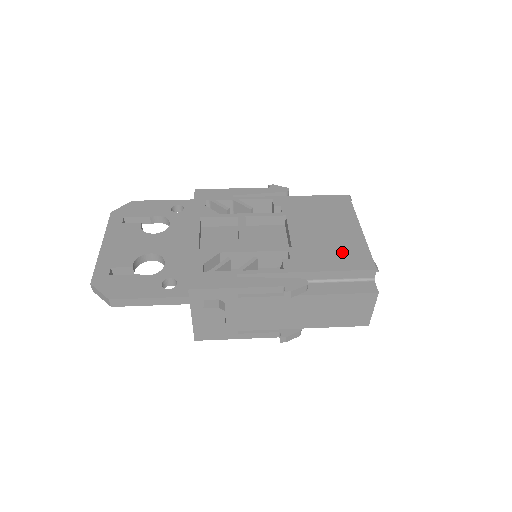
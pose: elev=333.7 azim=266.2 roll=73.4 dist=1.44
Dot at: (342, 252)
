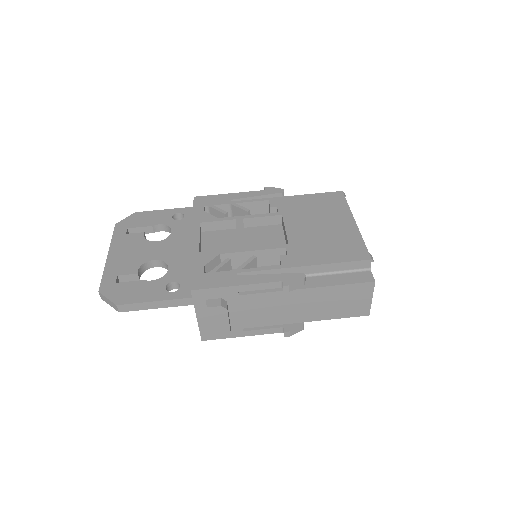
Dot at: (337, 245)
